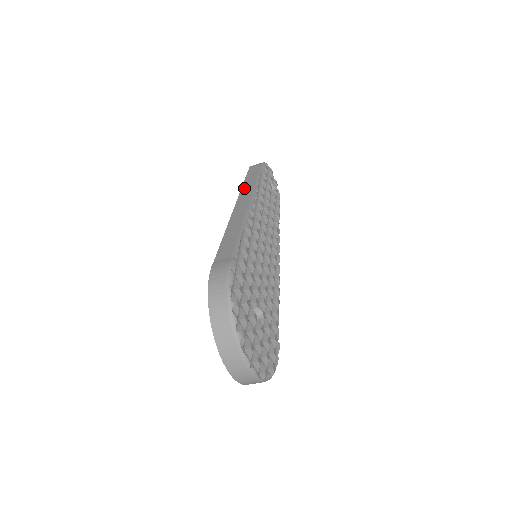
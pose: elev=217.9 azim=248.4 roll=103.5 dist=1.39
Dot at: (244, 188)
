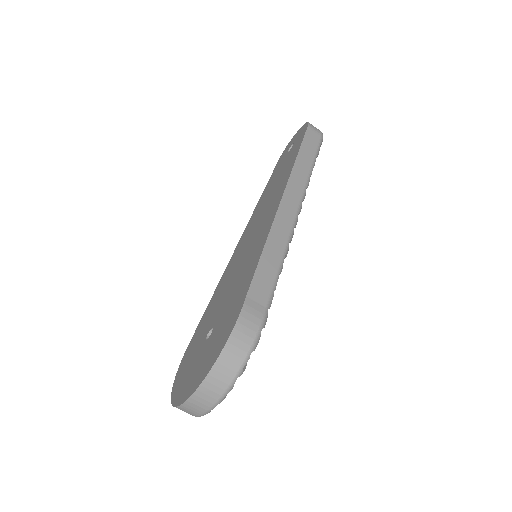
Dot at: (297, 169)
